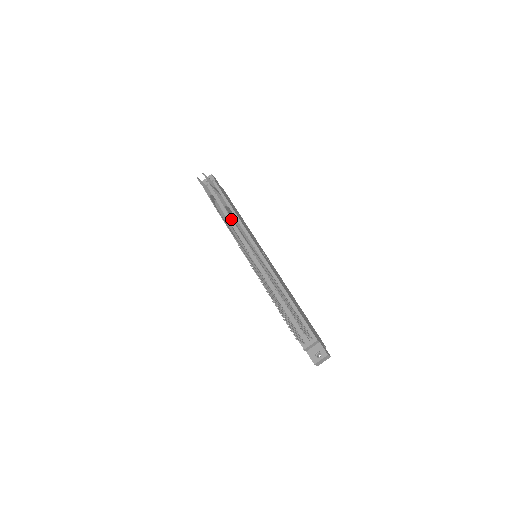
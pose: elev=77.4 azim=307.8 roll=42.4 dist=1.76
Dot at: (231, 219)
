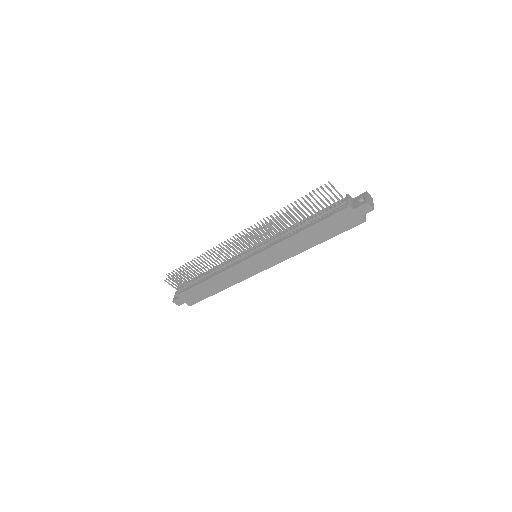
Dot at: (215, 269)
